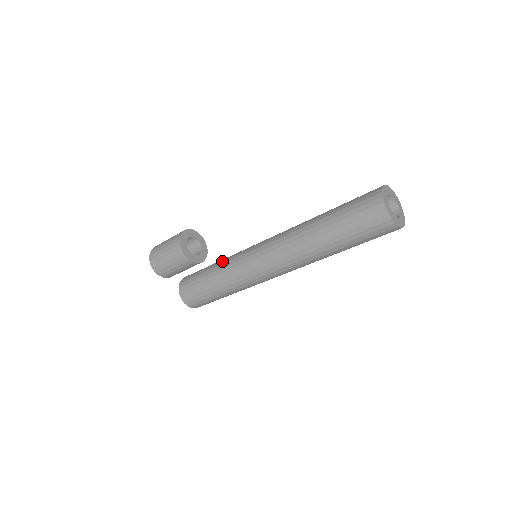
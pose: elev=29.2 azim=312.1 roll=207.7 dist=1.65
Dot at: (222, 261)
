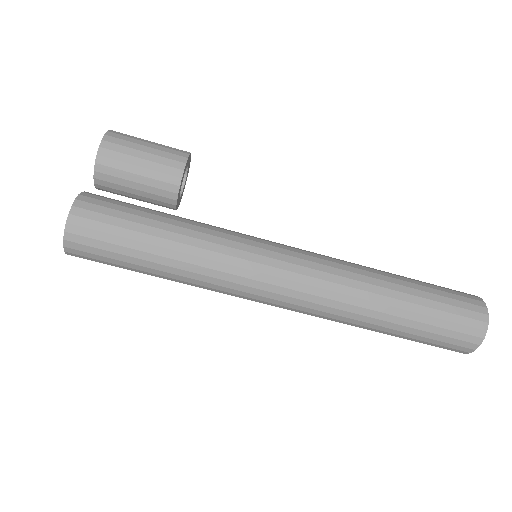
Dot at: occluded
